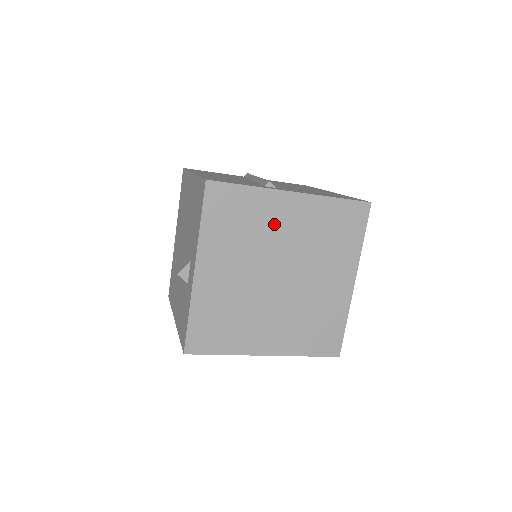
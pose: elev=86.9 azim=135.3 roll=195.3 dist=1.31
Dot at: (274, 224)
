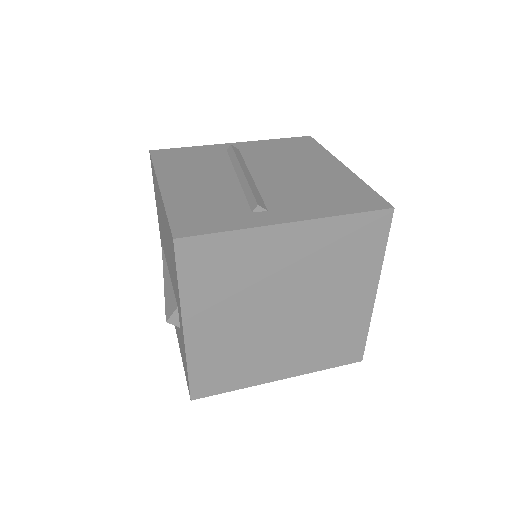
Dot at: (271, 262)
